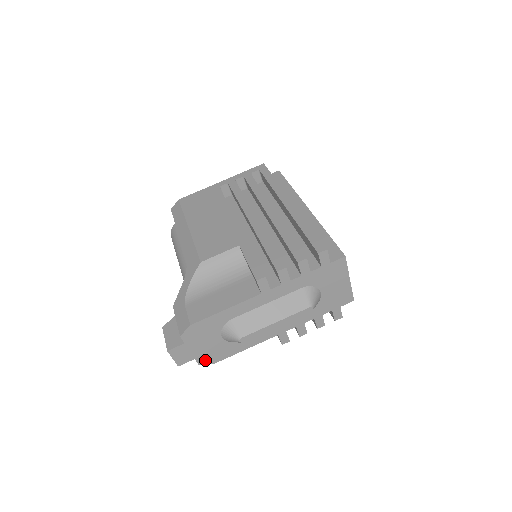
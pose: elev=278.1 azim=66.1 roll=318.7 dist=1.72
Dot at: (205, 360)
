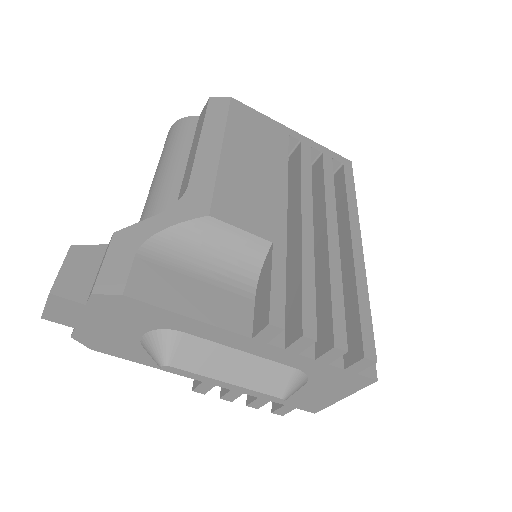
Dot at: (86, 338)
